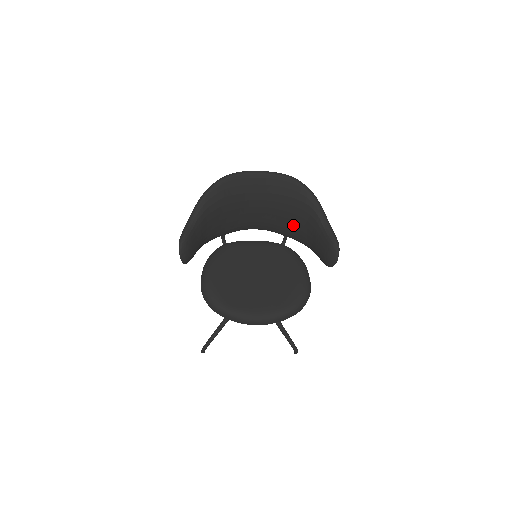
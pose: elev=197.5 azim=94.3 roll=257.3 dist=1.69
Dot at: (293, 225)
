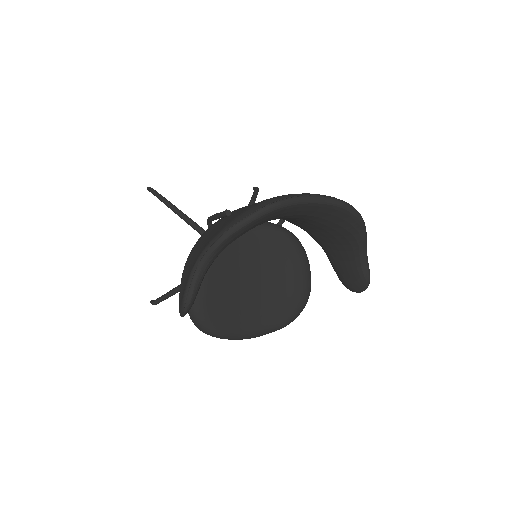
Dot at: (315, 232)
